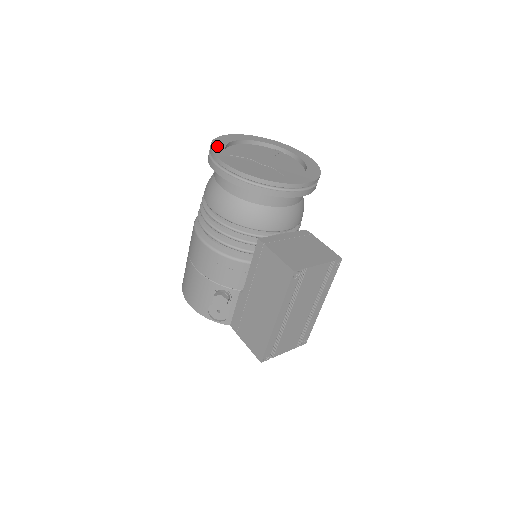
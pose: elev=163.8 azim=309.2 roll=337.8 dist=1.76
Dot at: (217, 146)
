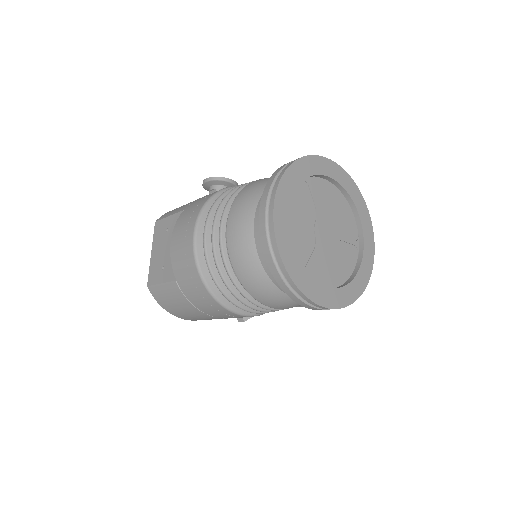
Dot at: (301, 280)
